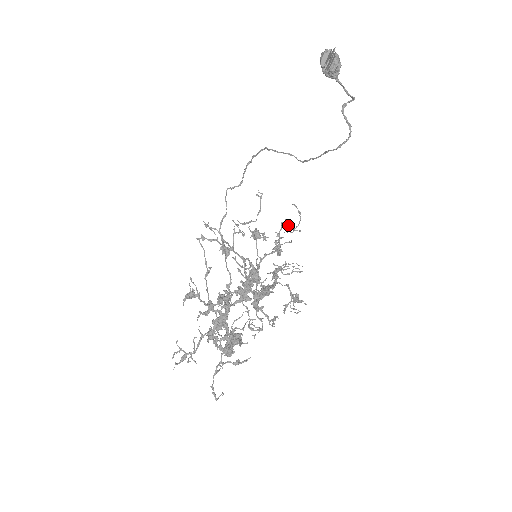
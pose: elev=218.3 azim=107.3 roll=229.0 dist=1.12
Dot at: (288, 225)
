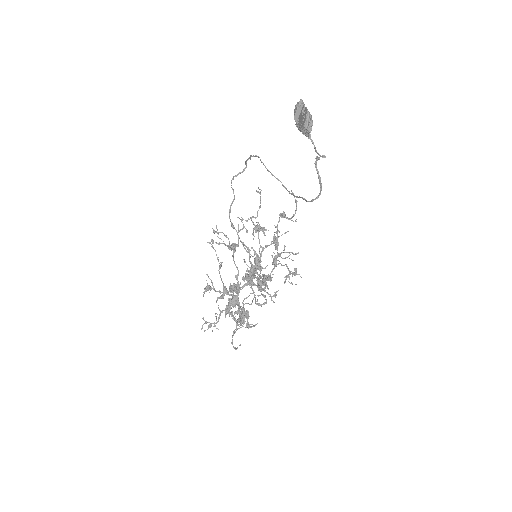
Dot at: (285, 217)
